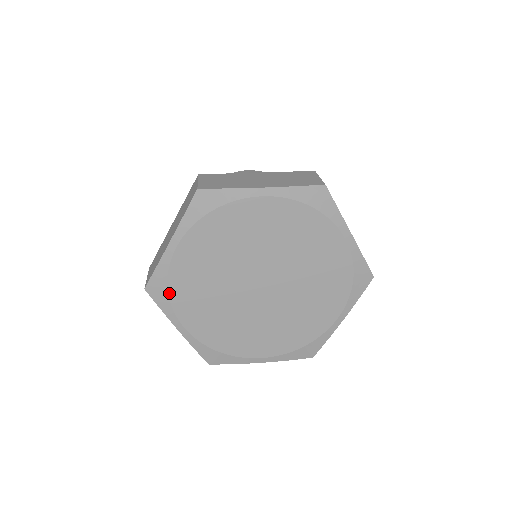
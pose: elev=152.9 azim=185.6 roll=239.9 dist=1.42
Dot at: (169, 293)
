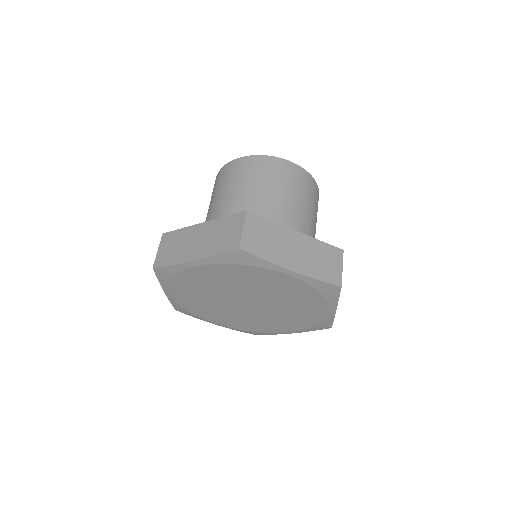
Dot at: (172, 279)
